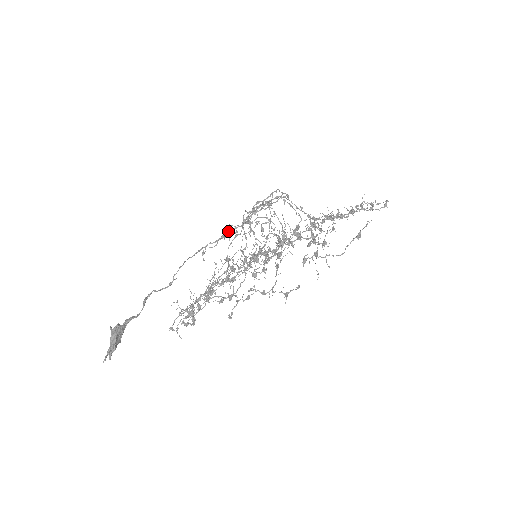
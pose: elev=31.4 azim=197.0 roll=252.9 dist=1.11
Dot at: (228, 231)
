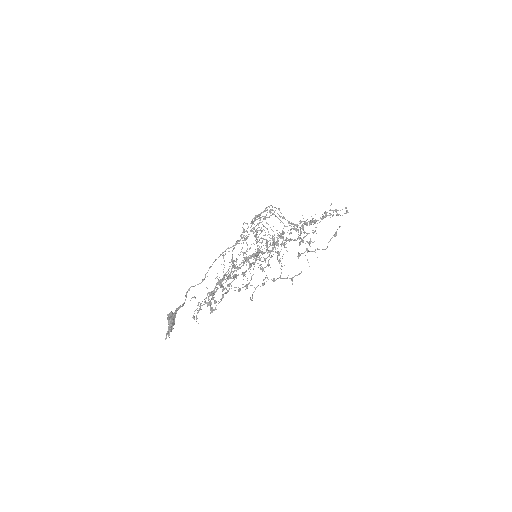
Dot at: occluded
